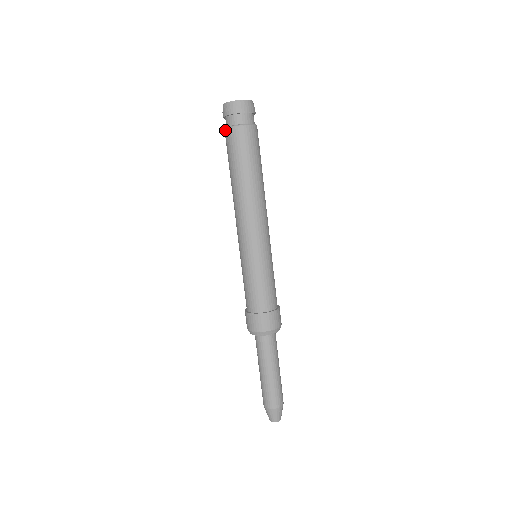
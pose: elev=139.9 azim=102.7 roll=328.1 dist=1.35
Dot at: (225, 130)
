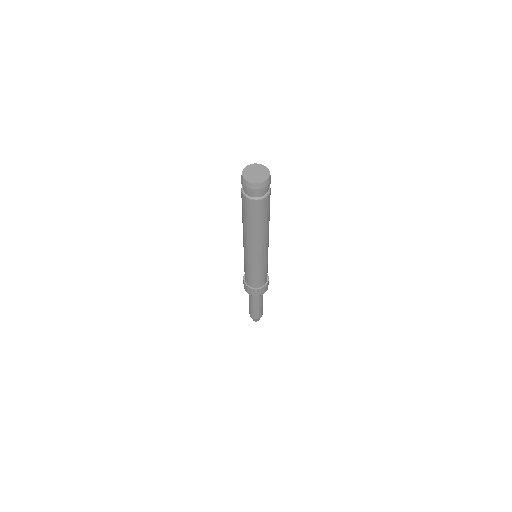
Dot at: (241, 191)
